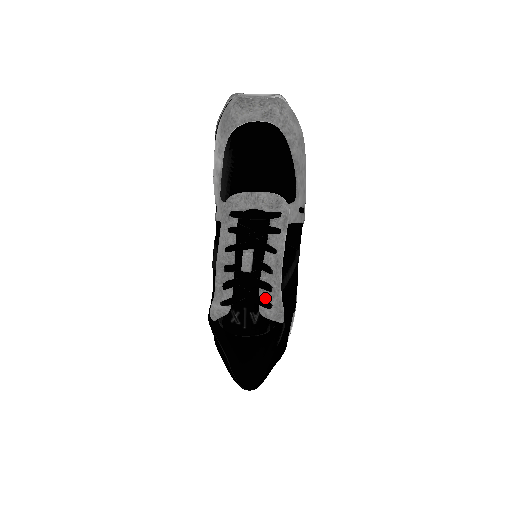
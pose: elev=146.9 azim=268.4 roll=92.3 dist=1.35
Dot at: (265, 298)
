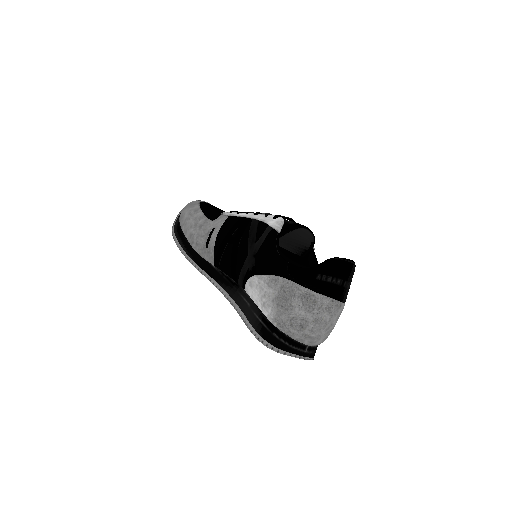
Dot at: occluded
